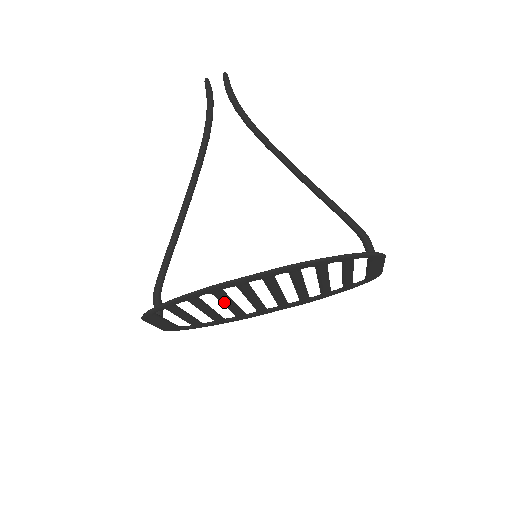
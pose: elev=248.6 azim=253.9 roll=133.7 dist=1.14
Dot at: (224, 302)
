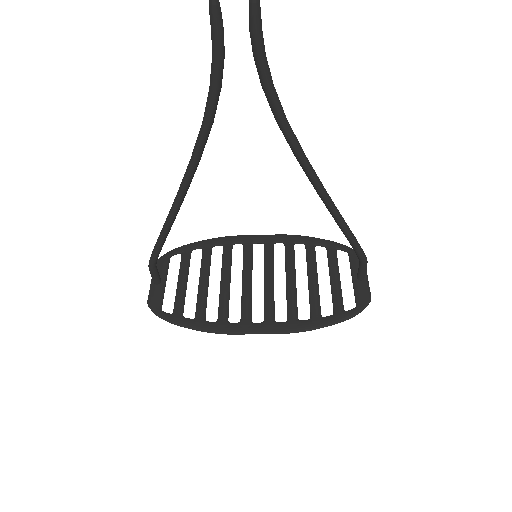
Dot at: (223, 295)
